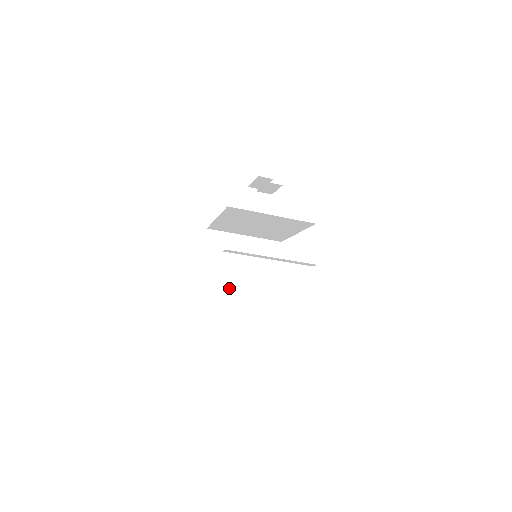
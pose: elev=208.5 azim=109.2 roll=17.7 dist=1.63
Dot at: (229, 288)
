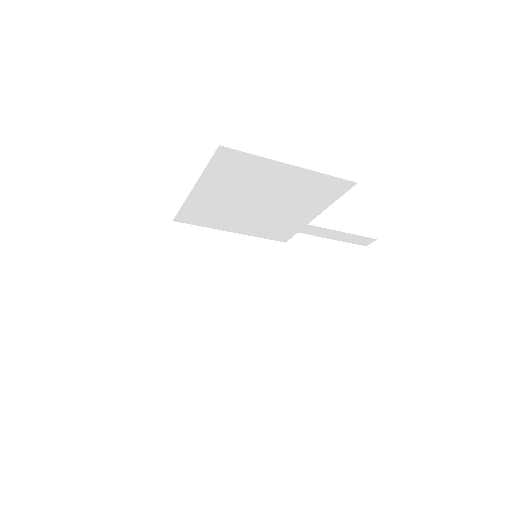
Dot at: (215, 312)
